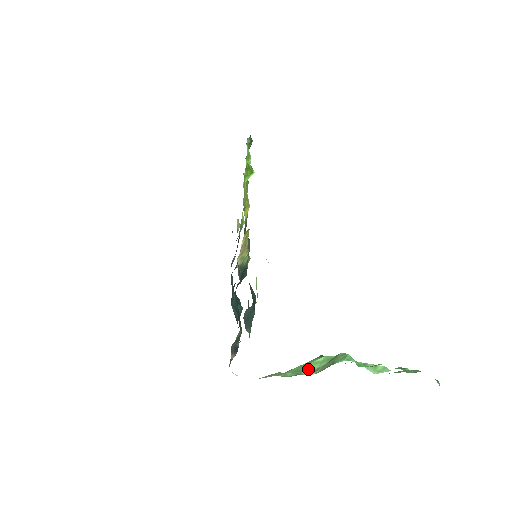
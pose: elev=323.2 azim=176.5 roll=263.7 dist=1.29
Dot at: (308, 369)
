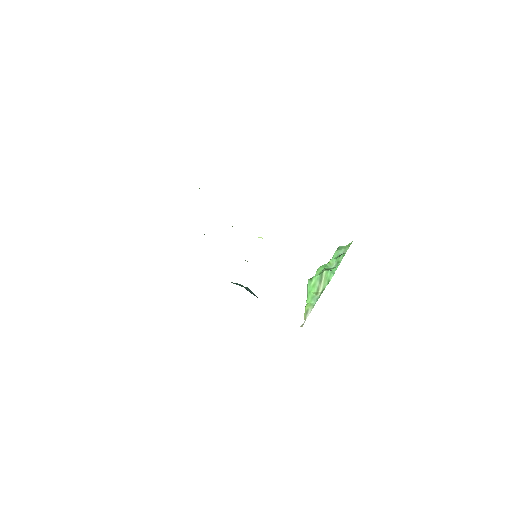
Dot at: (315, 292)
